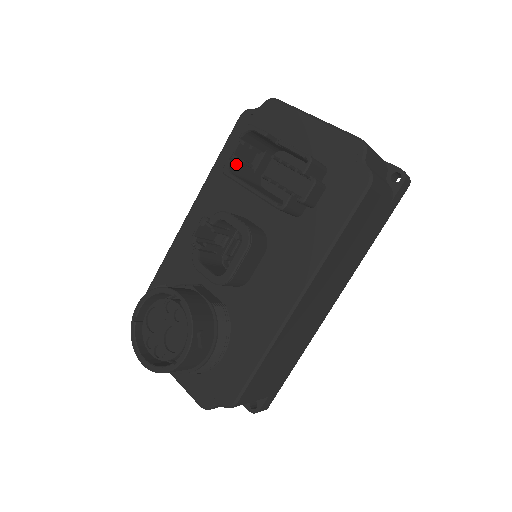
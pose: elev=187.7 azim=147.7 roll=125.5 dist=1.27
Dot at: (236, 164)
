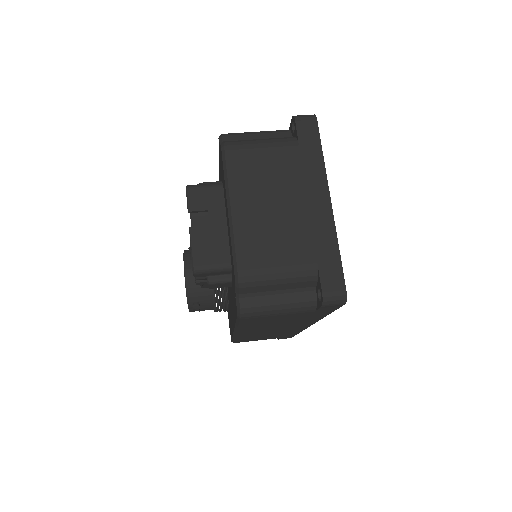
Dot at: occluded
